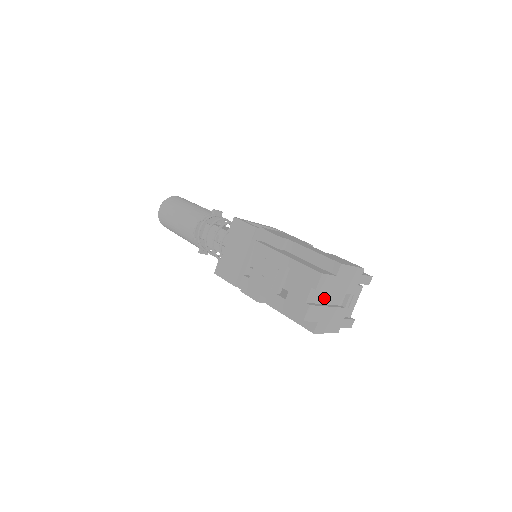
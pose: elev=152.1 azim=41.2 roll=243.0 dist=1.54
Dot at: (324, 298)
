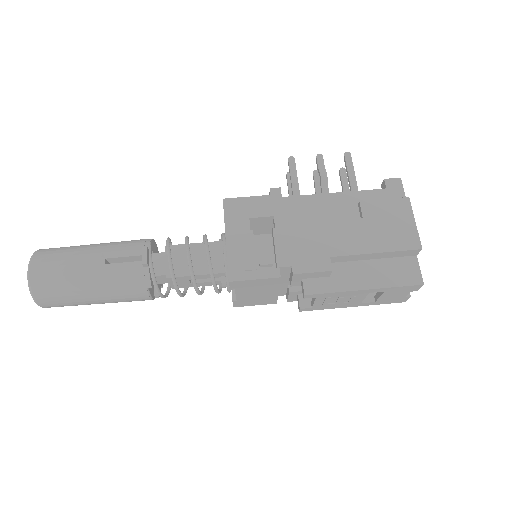
Dot at: occluded
